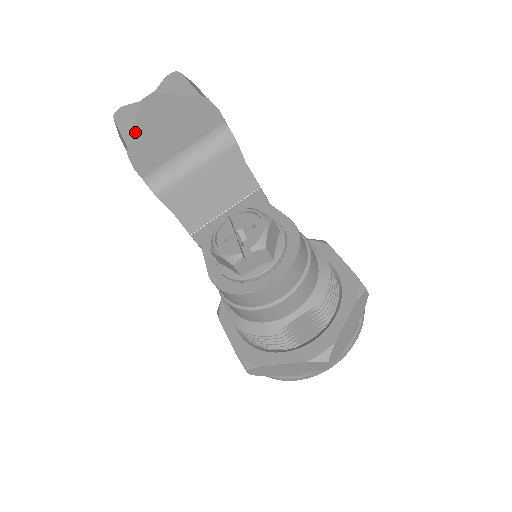
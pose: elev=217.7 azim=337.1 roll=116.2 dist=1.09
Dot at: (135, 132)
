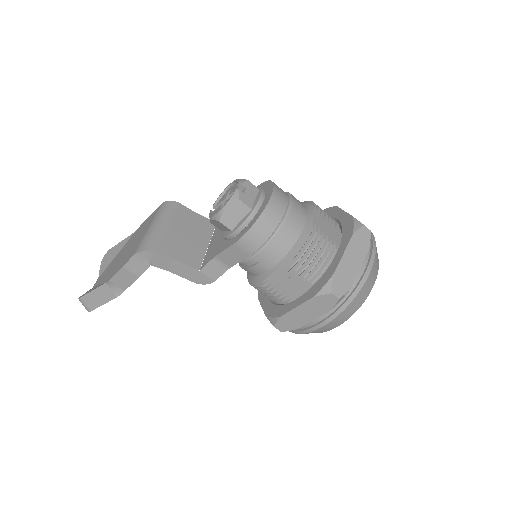
Dot at: (104, 280)
